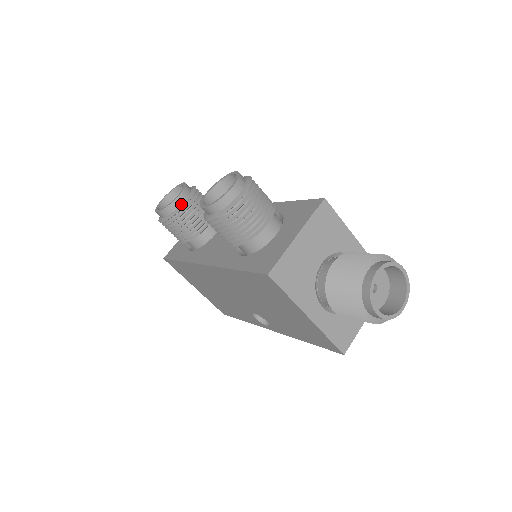
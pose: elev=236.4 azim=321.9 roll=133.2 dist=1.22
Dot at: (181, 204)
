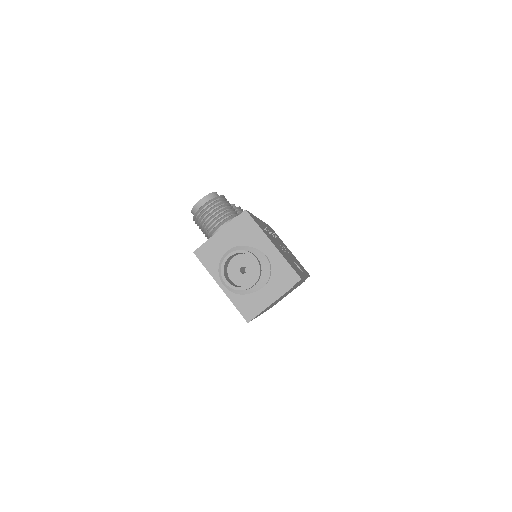
Dot at: occluded
